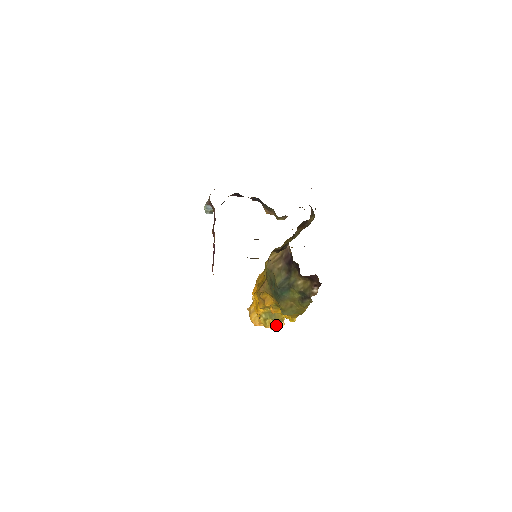
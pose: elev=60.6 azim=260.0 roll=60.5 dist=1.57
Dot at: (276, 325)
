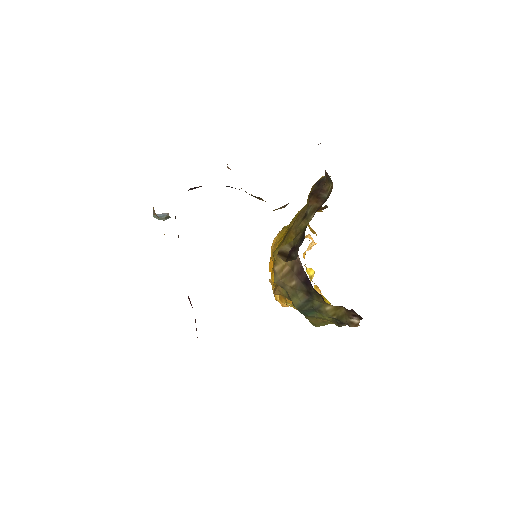
Dot at: occluded
